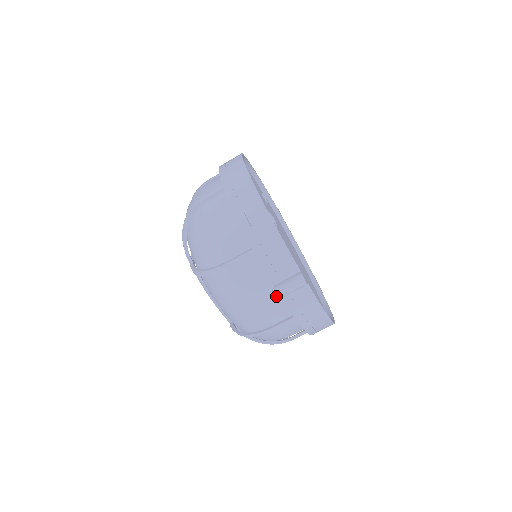
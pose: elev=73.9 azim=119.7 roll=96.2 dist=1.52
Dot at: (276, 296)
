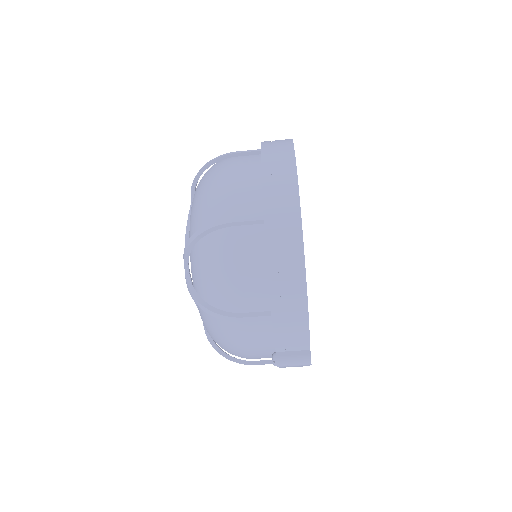
Dot at: (275, 365)
